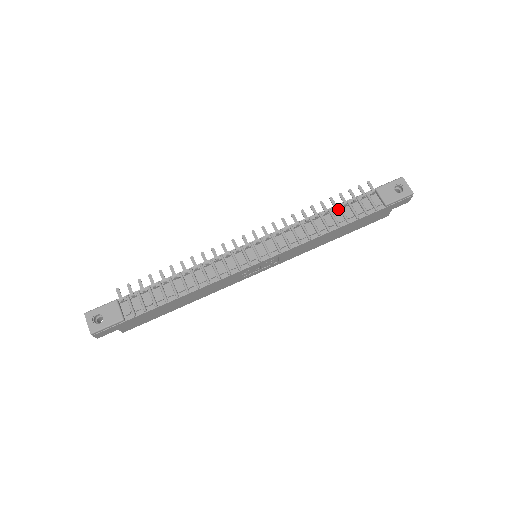
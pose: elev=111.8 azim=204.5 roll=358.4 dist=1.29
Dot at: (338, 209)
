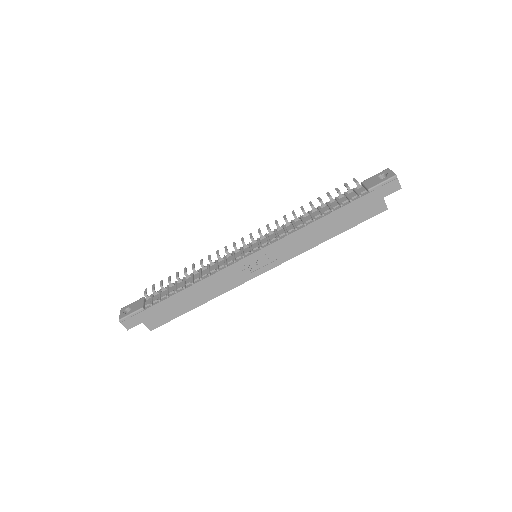
Dot at: (326, 205)
